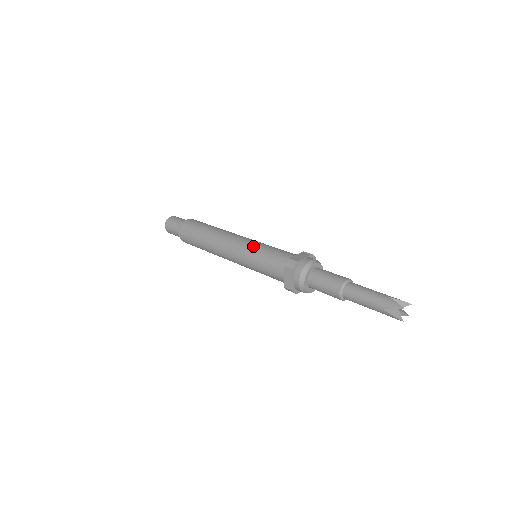
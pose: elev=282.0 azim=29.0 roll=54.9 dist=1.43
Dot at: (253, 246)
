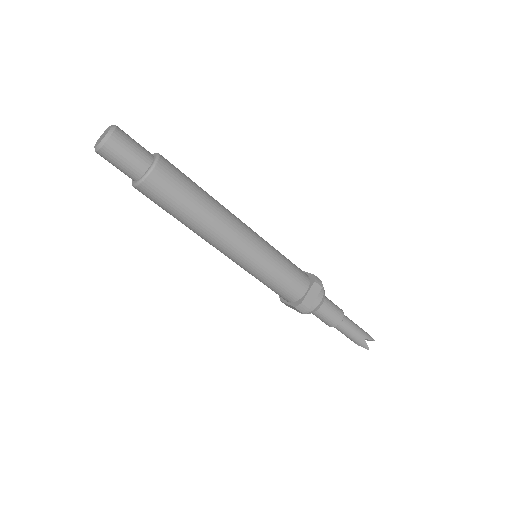
Dot at: (262, 267)
